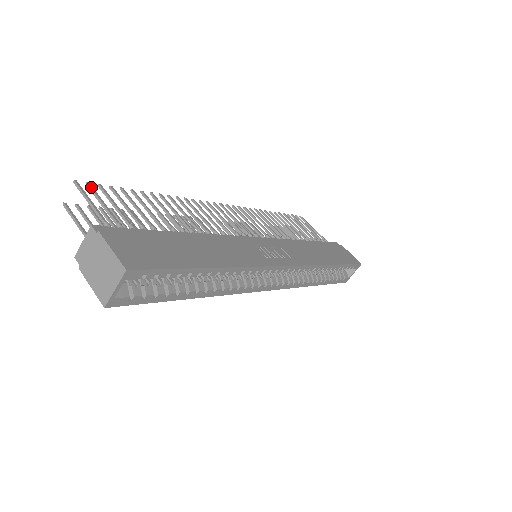
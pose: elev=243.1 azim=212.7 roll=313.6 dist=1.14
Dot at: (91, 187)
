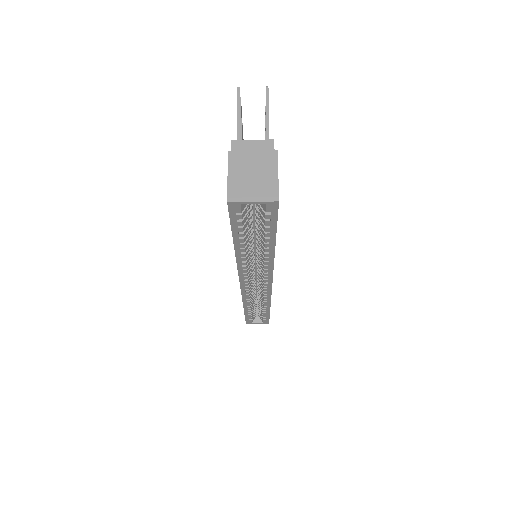
Dot at: occluded
